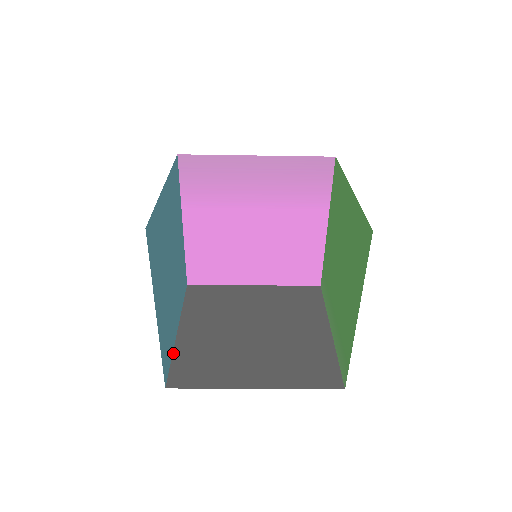
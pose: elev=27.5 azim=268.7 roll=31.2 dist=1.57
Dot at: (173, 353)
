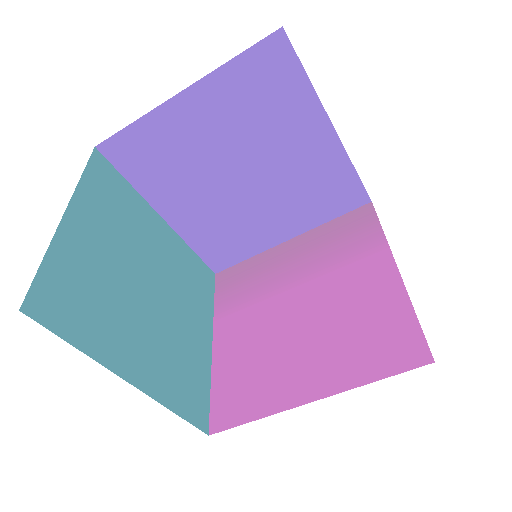
Dot at: (87, 354)
